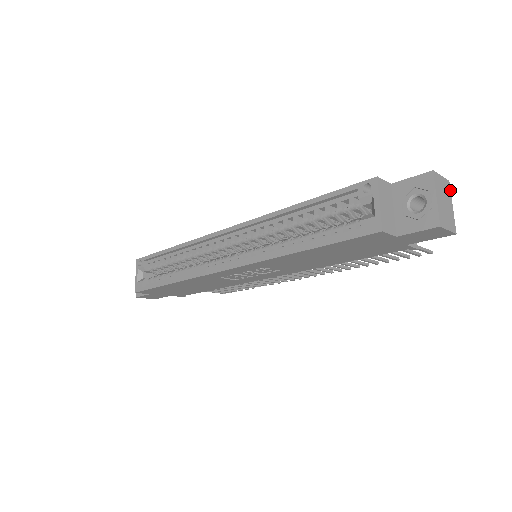
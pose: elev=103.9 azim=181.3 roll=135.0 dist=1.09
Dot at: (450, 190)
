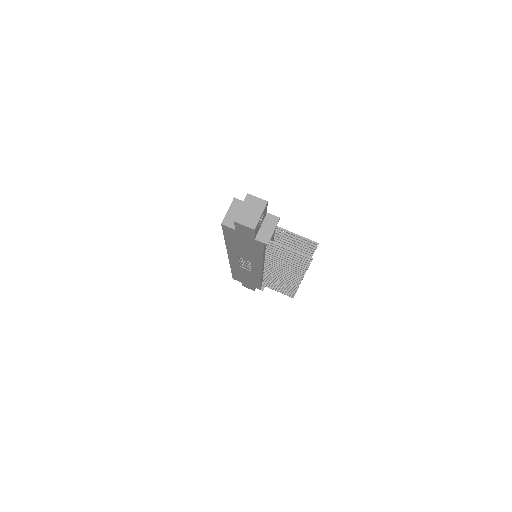
Dot at: (265, 206)
